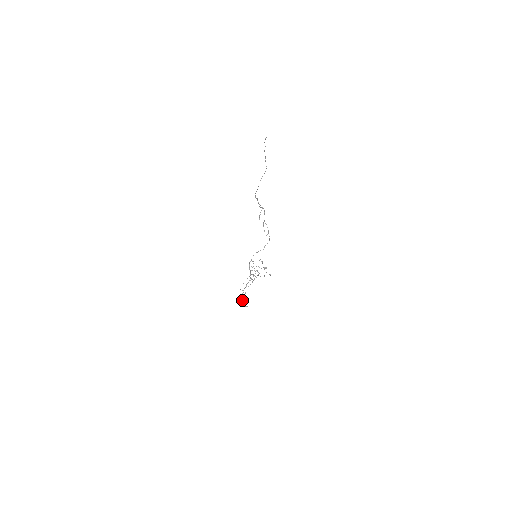
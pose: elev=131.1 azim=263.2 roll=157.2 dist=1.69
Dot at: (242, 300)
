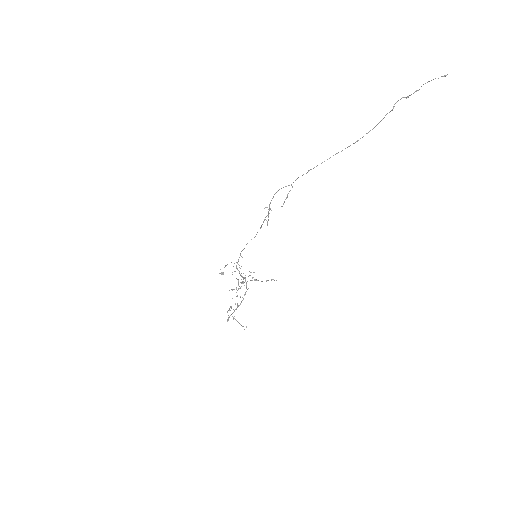
Dot at: (233, 319)
